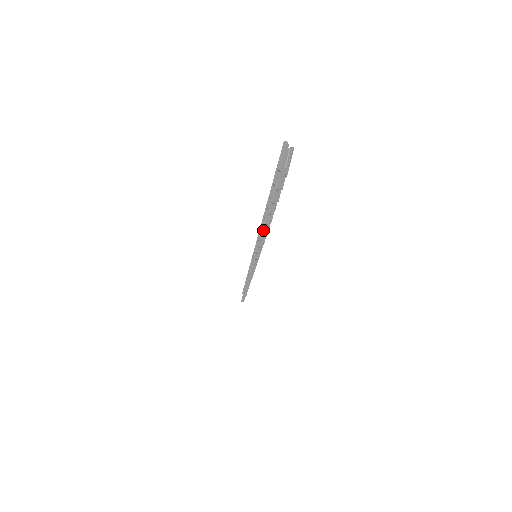
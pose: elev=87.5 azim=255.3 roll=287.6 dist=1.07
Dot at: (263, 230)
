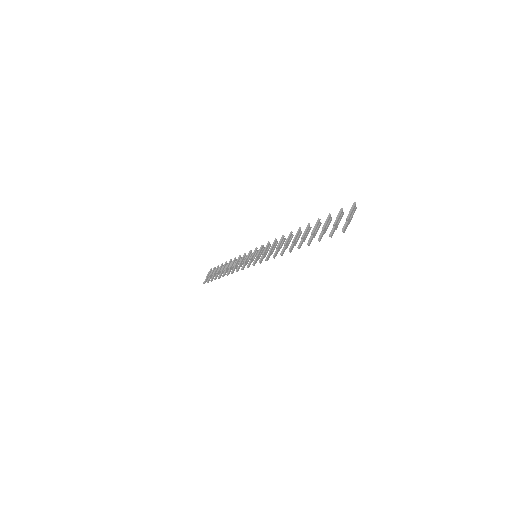
Dot at: (299, 247)
